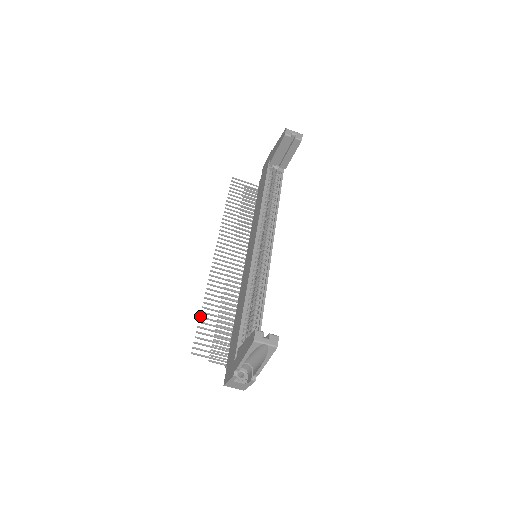
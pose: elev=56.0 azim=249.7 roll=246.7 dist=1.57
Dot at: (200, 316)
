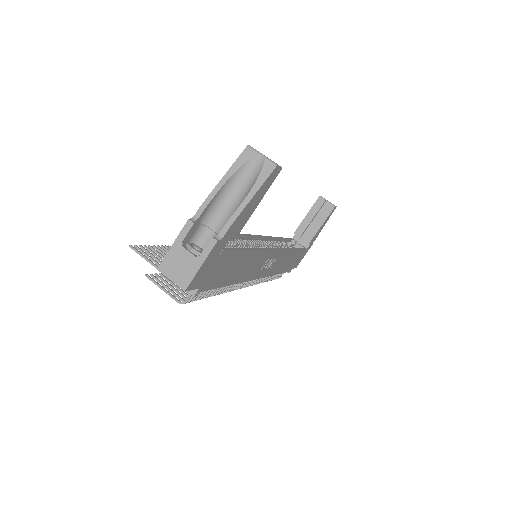
Dot at: (162, 245)
